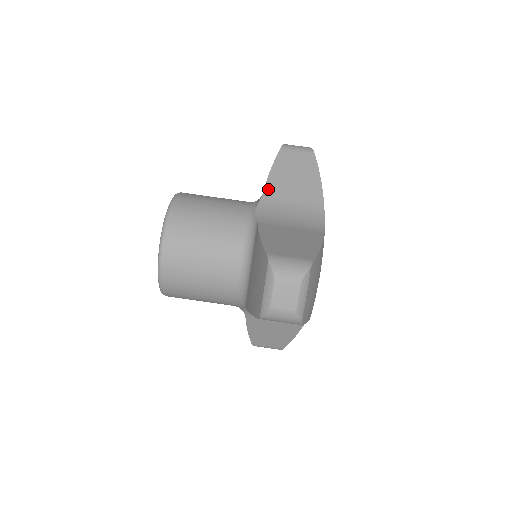
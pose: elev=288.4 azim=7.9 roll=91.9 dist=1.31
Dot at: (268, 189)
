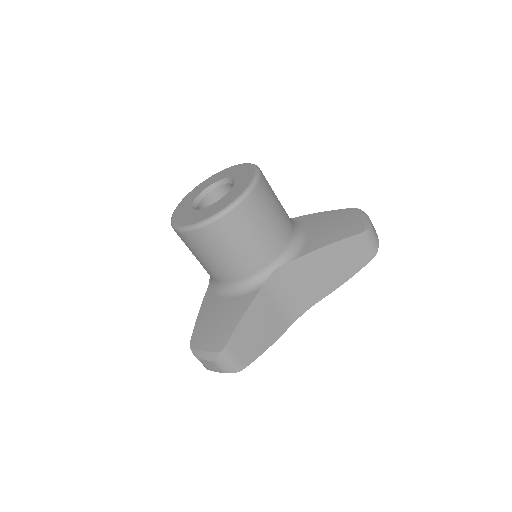
Dot at: (306, 258)
